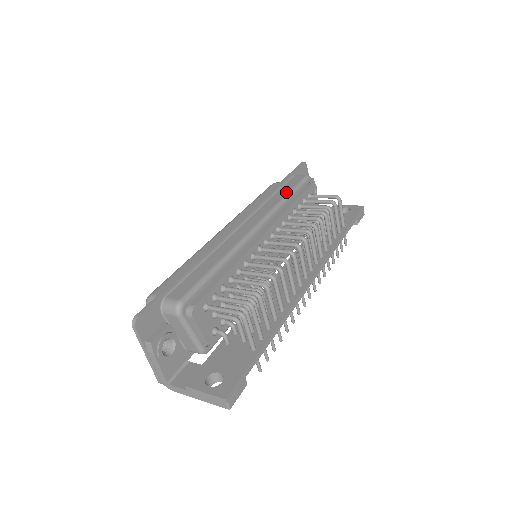
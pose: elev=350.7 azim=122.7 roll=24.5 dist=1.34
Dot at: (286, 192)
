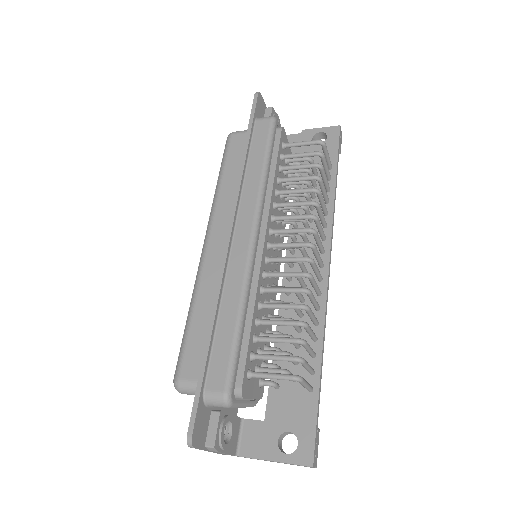
Dot at: (261, 159)
